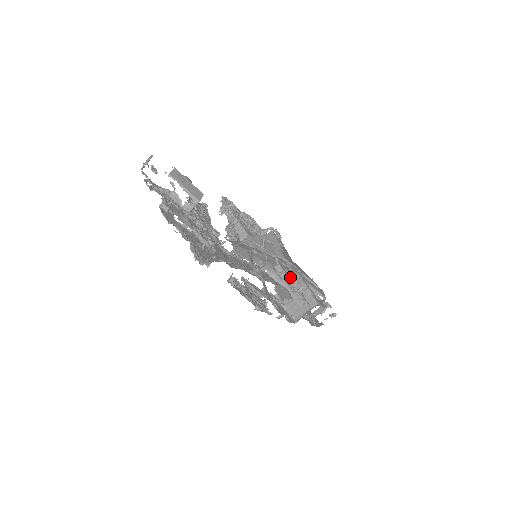
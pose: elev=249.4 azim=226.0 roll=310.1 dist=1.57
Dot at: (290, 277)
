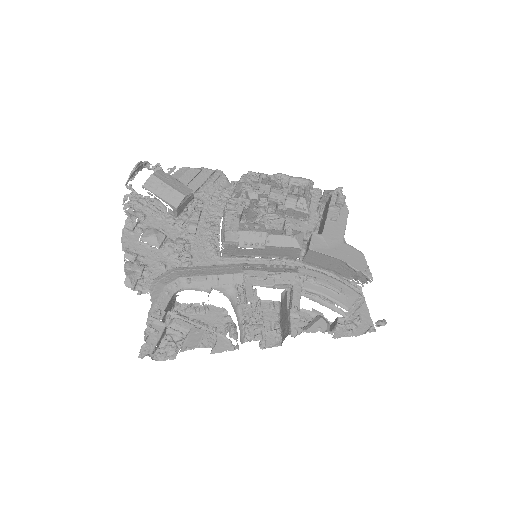
Dot at: (253, 299)
